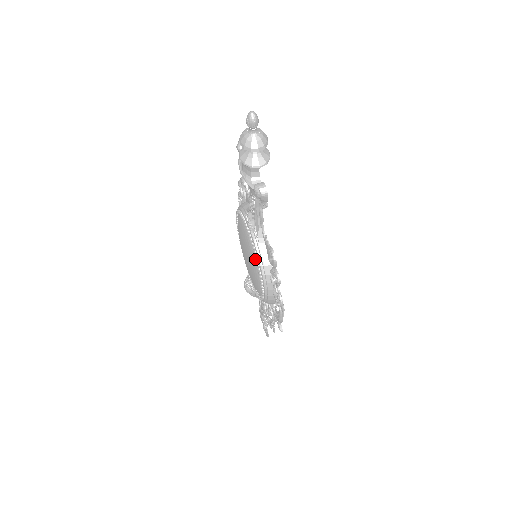
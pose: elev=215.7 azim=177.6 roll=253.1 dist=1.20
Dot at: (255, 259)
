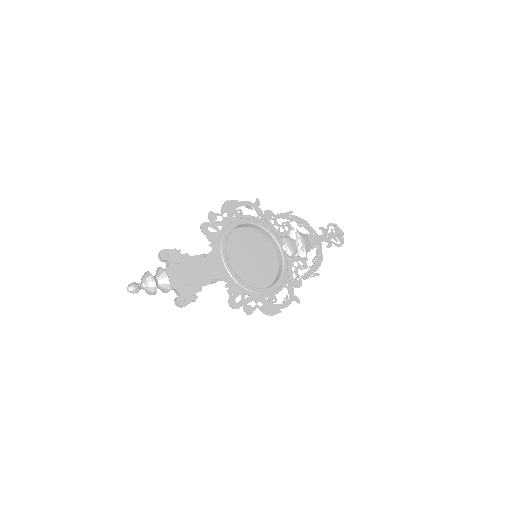
Dot at: occluded
